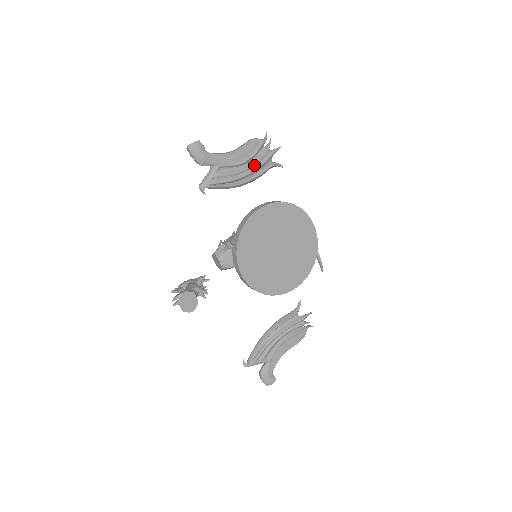
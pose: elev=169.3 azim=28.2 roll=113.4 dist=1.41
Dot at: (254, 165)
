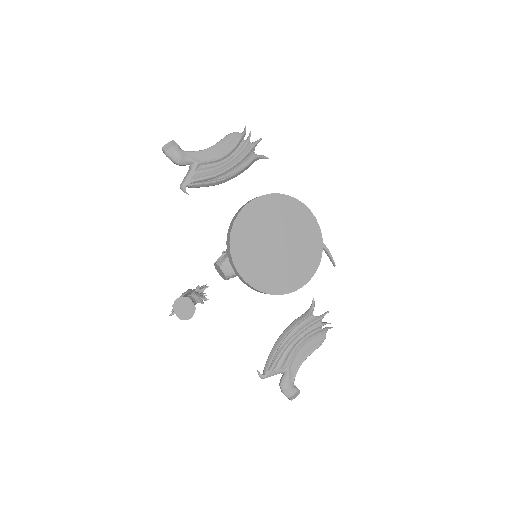
Dot at: (235, 159)
